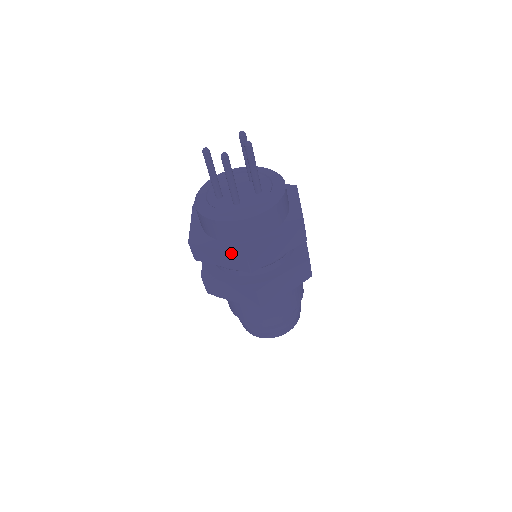
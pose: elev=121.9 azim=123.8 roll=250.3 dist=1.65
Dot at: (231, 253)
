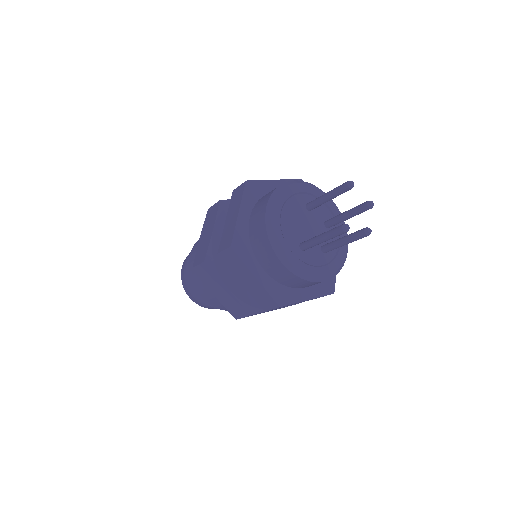
Dot at: occluded
